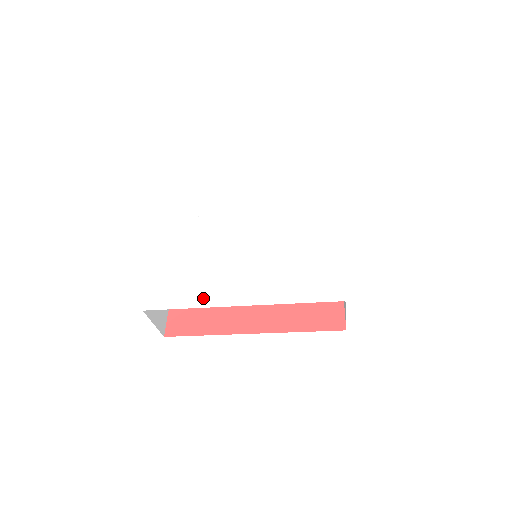
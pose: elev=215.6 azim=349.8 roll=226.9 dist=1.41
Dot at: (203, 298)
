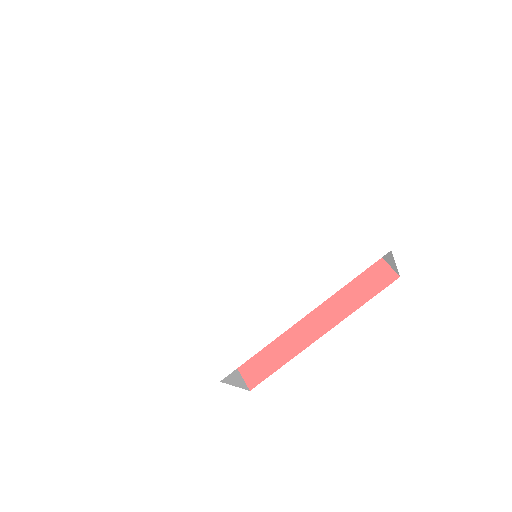
Dot at: (166, 256)
